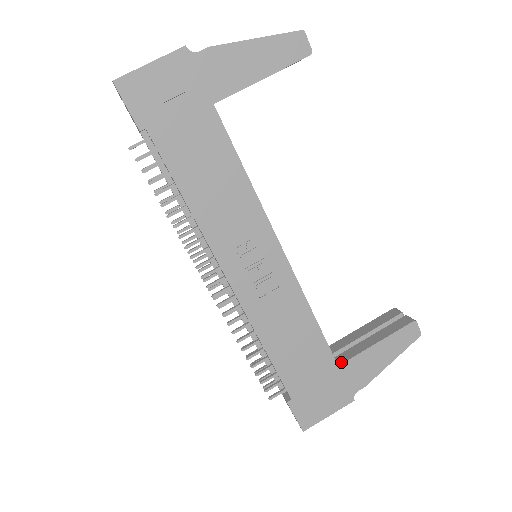
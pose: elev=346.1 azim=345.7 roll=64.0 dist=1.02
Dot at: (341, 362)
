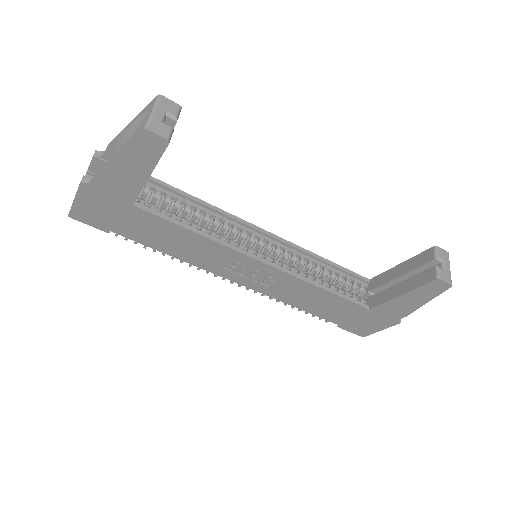
Dot at: (372, 306)
